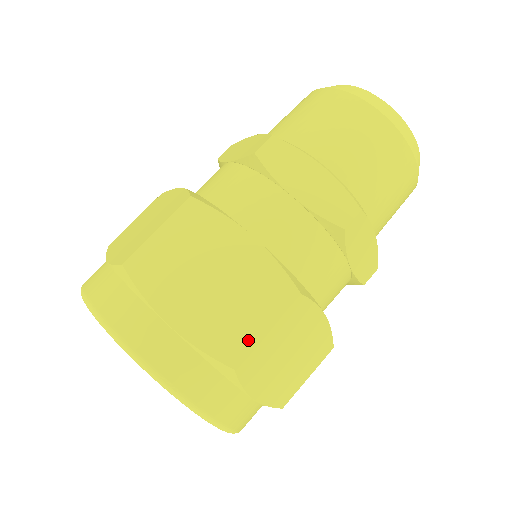
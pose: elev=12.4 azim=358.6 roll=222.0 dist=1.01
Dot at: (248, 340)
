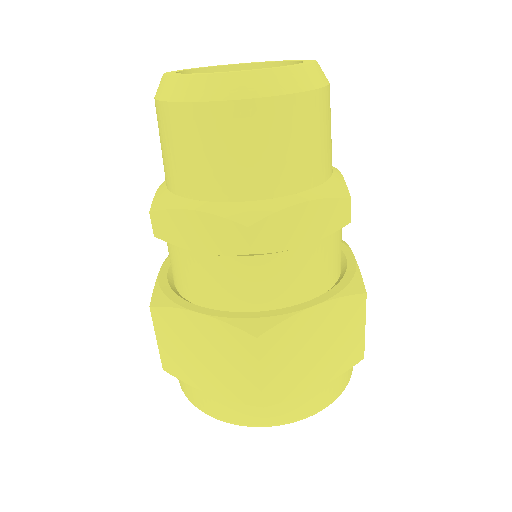
Dot at: (360, 342)
